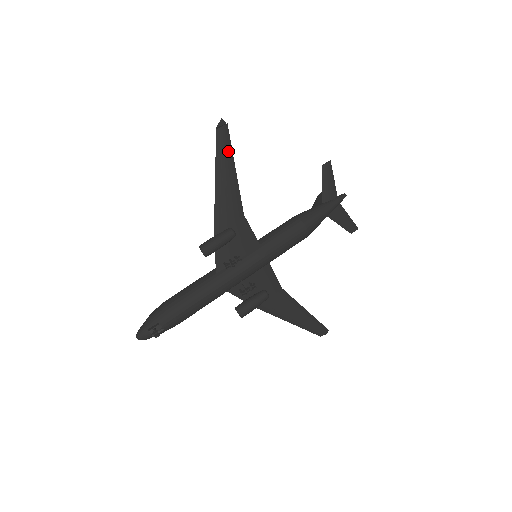
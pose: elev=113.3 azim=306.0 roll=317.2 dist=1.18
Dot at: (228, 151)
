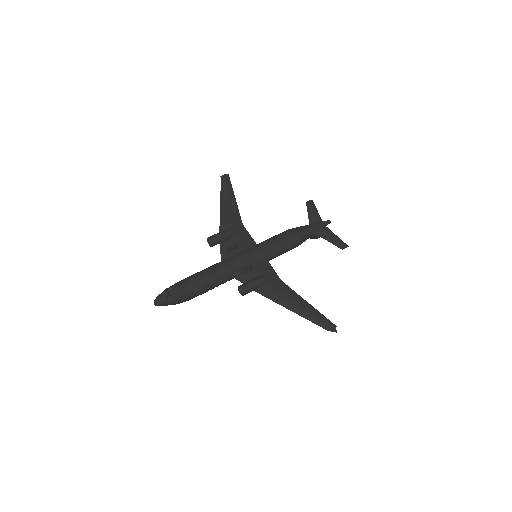
Dot at: (229, 188)
